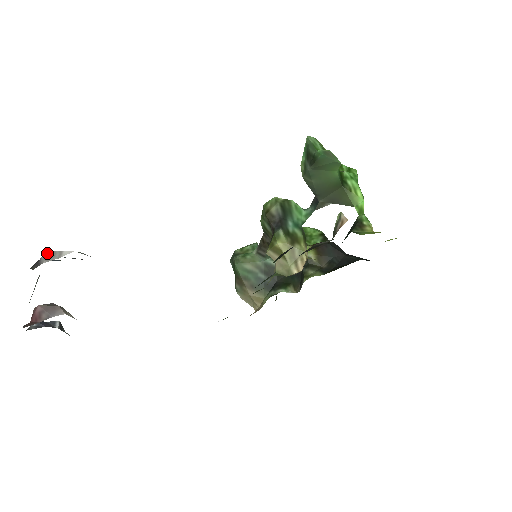
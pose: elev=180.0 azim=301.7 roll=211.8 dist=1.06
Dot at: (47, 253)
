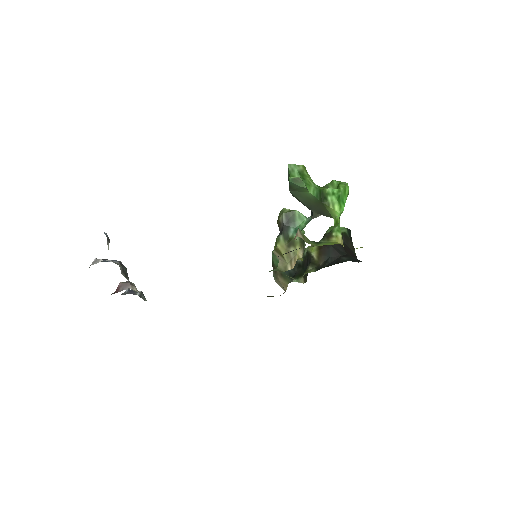
Dot at: (94, 260)
